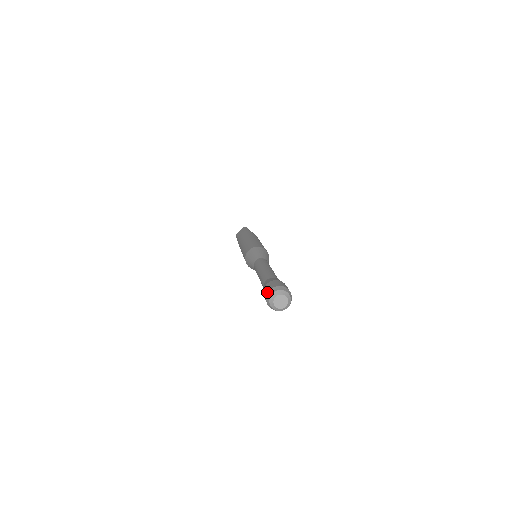
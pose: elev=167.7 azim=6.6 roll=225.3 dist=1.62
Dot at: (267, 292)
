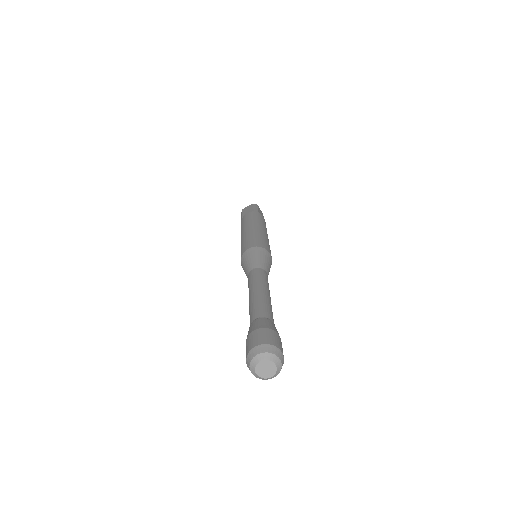
Dot at: (251, 347)
